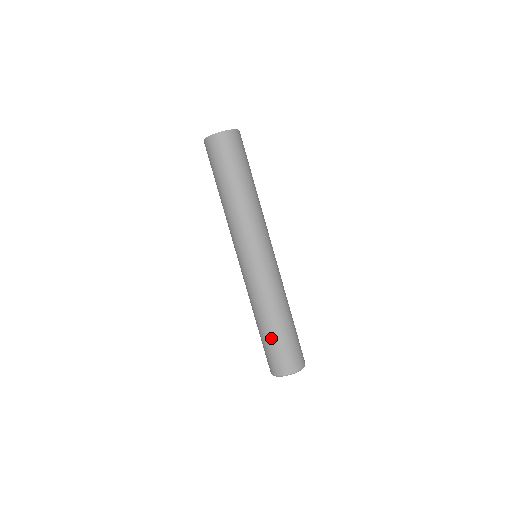
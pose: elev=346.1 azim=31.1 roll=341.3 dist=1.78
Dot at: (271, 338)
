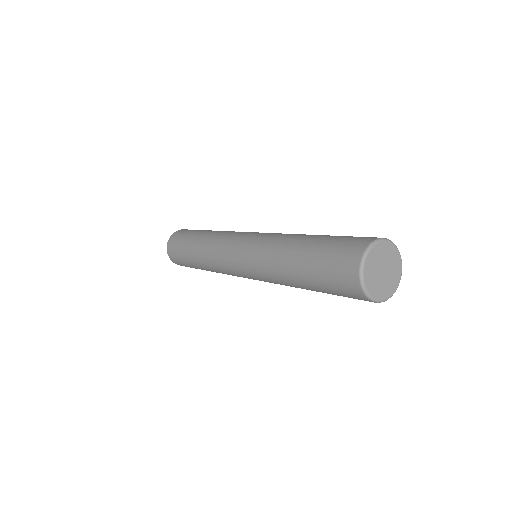
Dot at: (311, 255)
